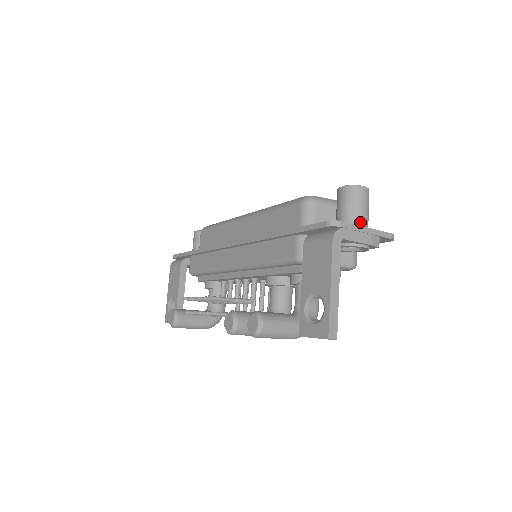
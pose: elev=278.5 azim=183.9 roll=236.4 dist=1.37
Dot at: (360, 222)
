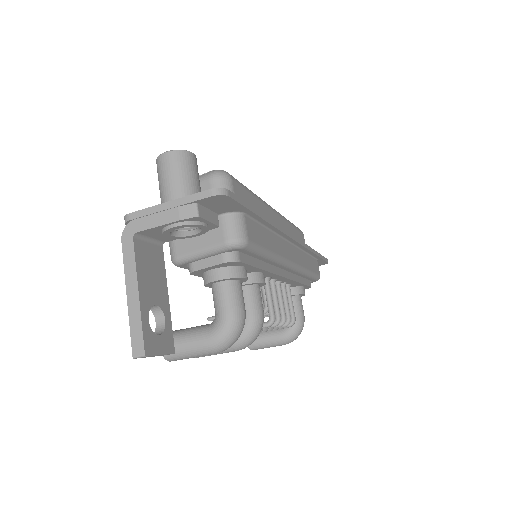
Dot at: (166, 198)
